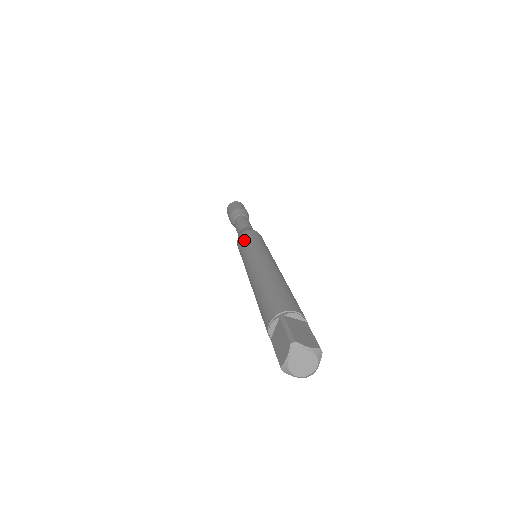
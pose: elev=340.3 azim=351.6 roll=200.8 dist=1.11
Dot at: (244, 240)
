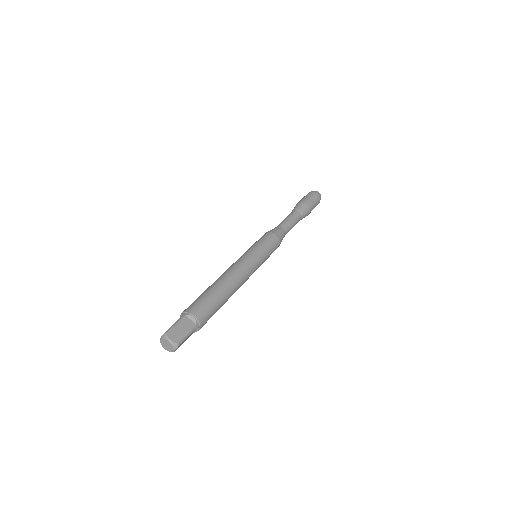
Dot at: (258, 240)
